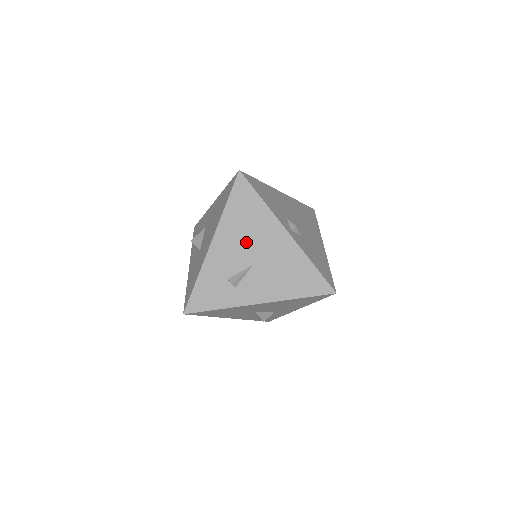
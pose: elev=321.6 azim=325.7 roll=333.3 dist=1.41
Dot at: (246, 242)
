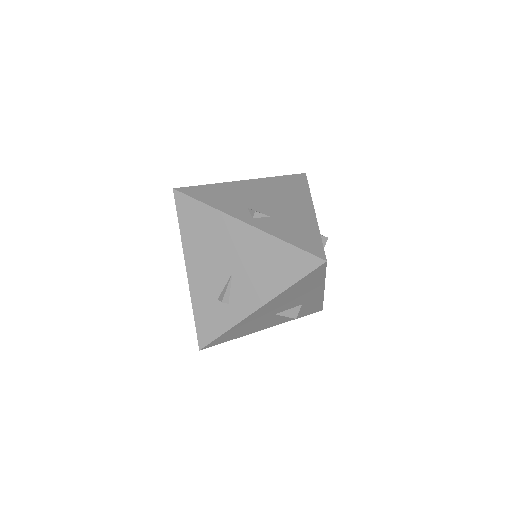
Dot at: (214, 254)
